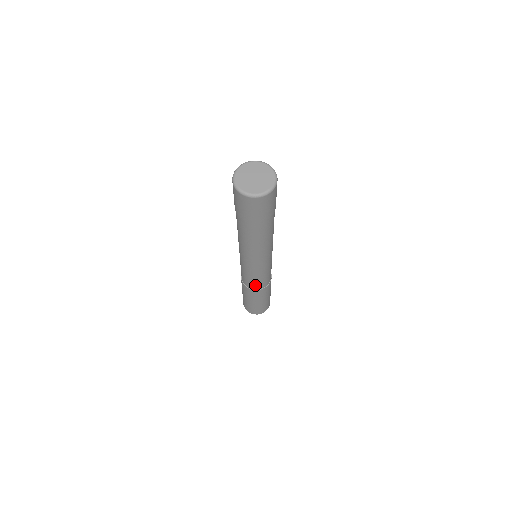
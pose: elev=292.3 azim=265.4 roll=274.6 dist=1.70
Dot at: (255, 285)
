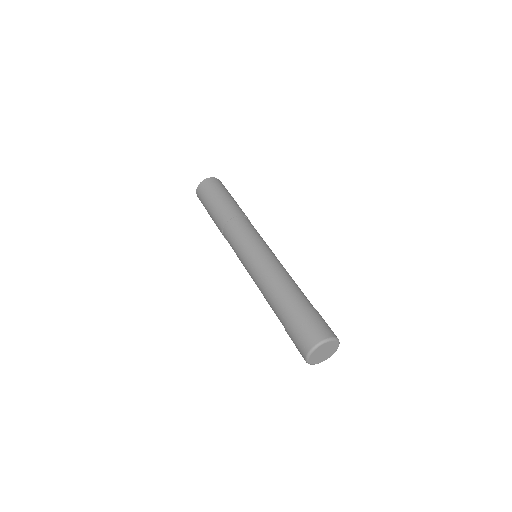
Dot at: occluded
